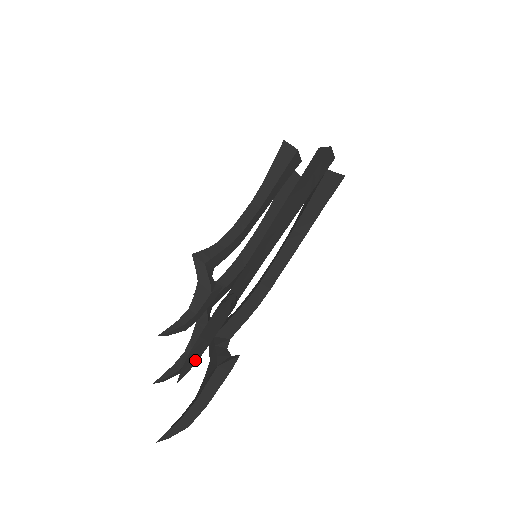
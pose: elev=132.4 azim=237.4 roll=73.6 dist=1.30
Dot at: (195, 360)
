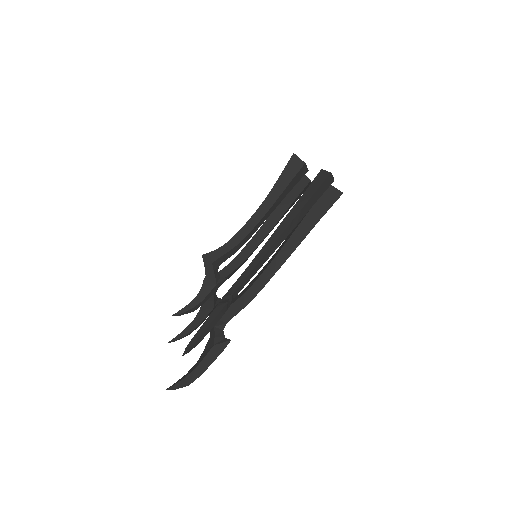
Dot at: (196, 345)
